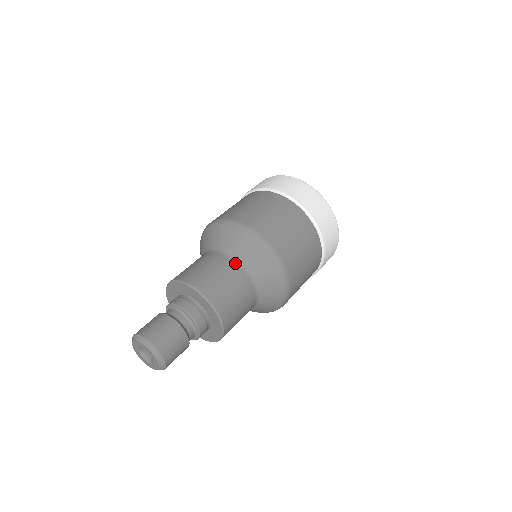
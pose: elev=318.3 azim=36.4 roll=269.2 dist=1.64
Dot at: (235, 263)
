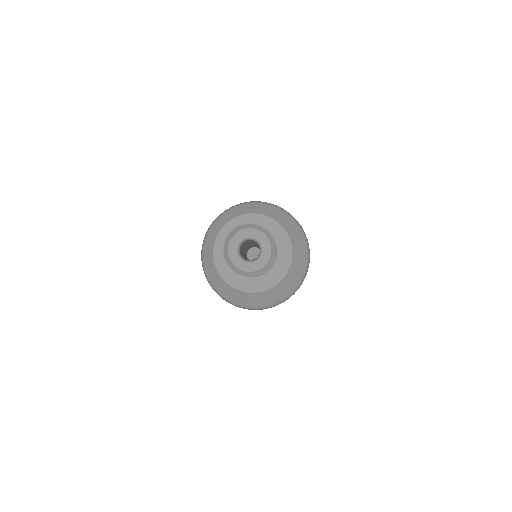
Dot at: occluded
